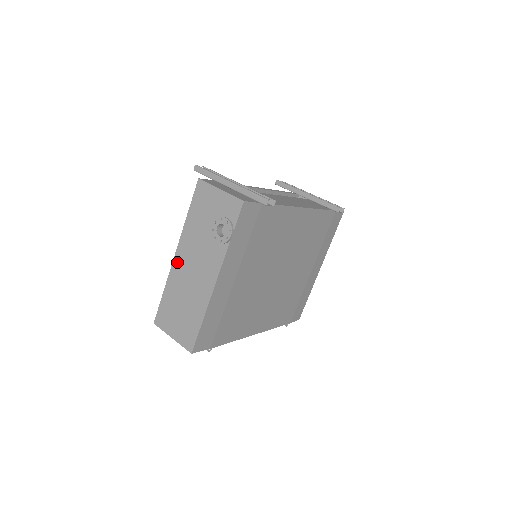
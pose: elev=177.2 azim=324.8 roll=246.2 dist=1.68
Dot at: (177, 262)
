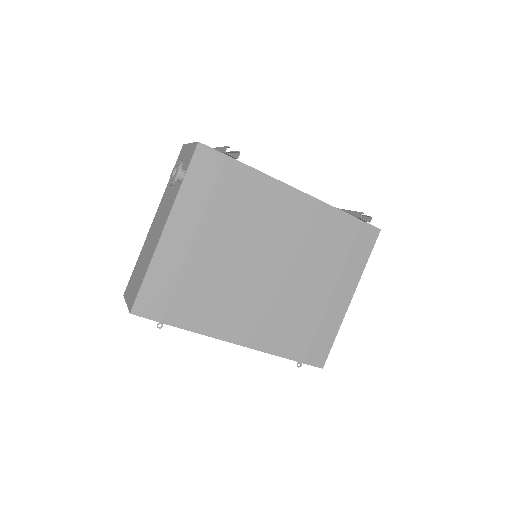
Dot at: (152, 226)
